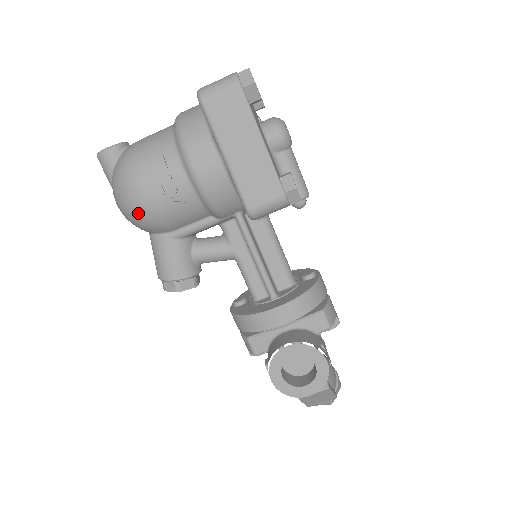
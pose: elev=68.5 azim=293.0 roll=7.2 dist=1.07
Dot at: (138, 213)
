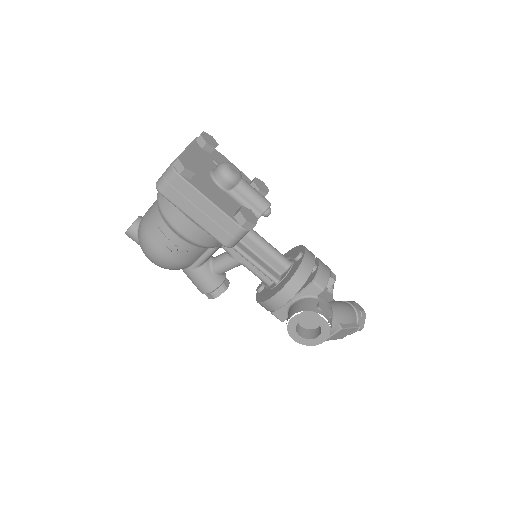
Dot at: (164, 266)
